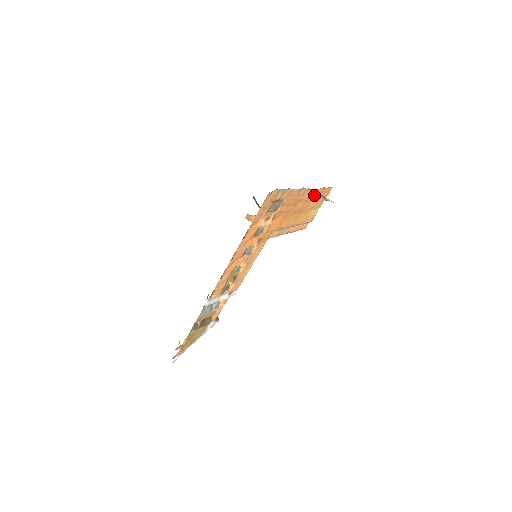
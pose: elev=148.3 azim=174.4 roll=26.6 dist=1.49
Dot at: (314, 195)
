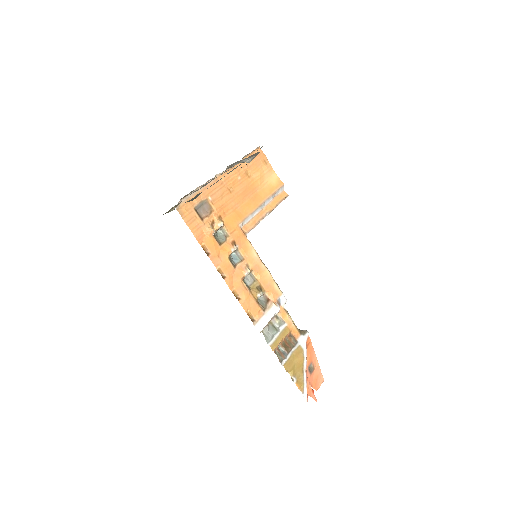
Dot at: (244, 169)
